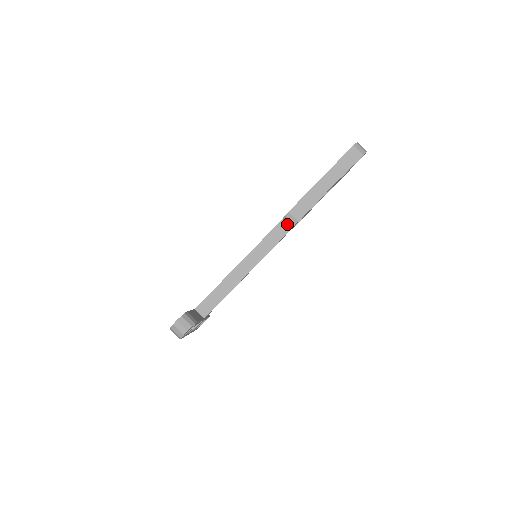
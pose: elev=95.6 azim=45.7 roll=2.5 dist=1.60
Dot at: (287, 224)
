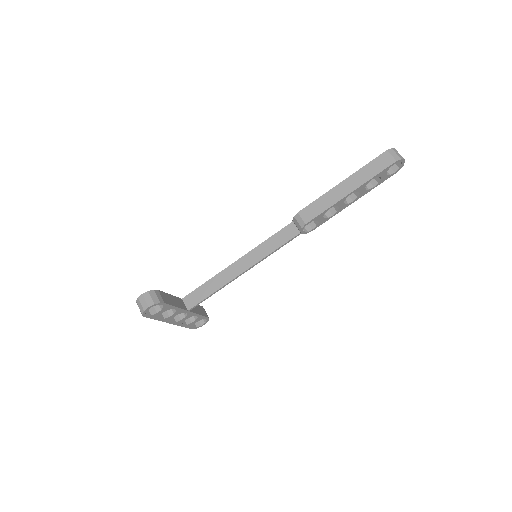
Dot at: (296, 227)
